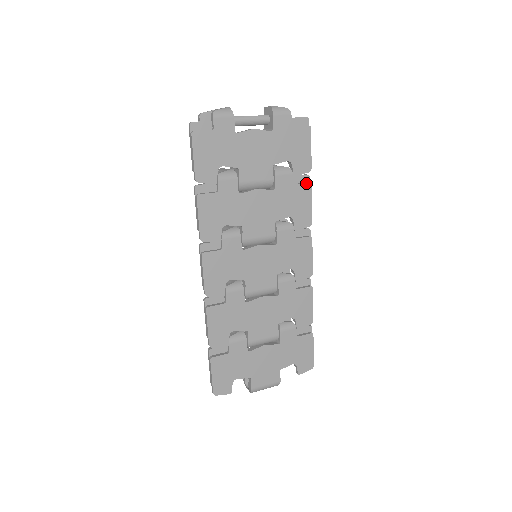
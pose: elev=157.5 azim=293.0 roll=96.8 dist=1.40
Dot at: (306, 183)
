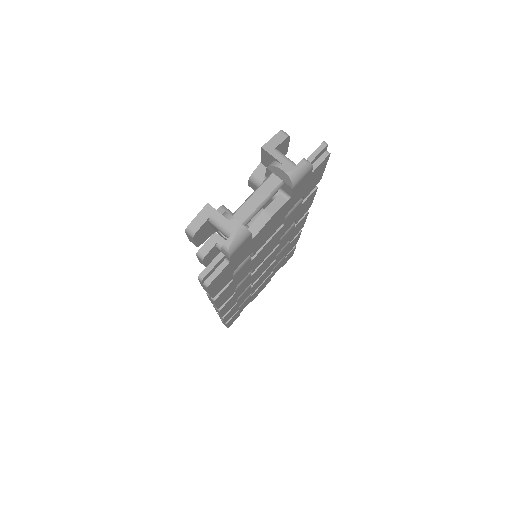
Dot at: (313, 192)
